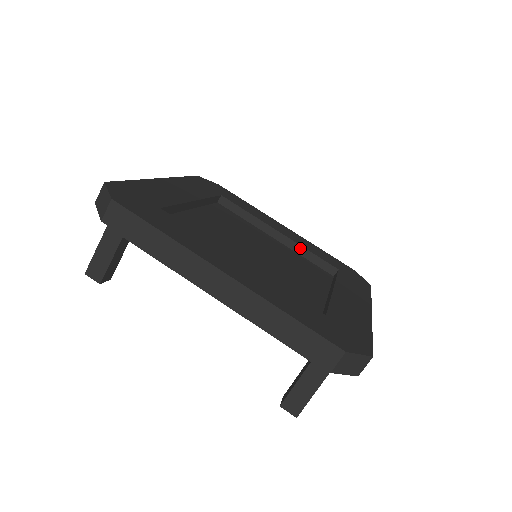
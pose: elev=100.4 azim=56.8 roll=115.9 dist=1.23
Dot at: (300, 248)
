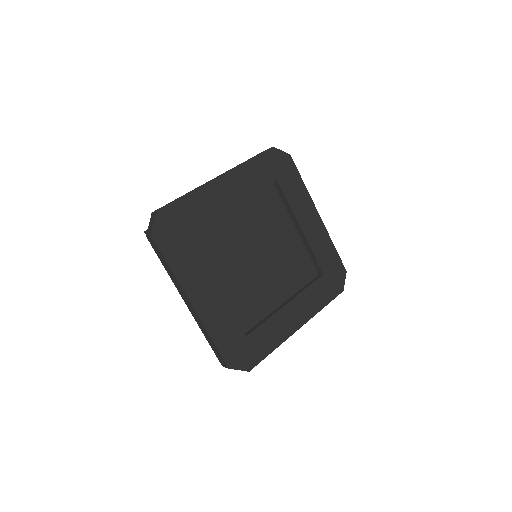
Dot at: (308, 246)
